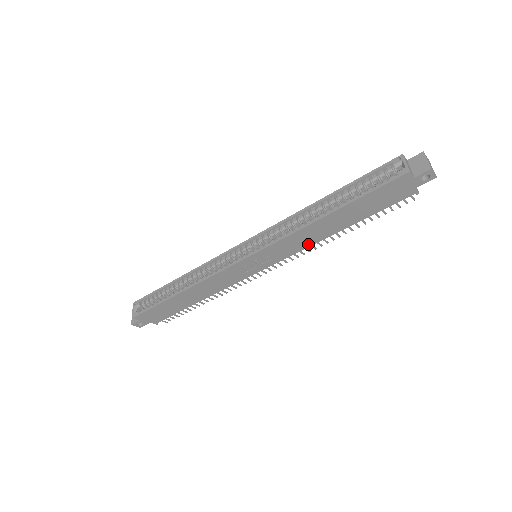
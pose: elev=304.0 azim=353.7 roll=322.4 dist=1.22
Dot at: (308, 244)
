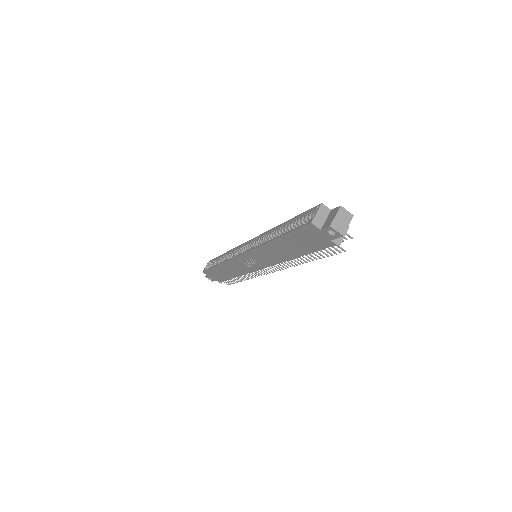
Dot at: (278, 260)
